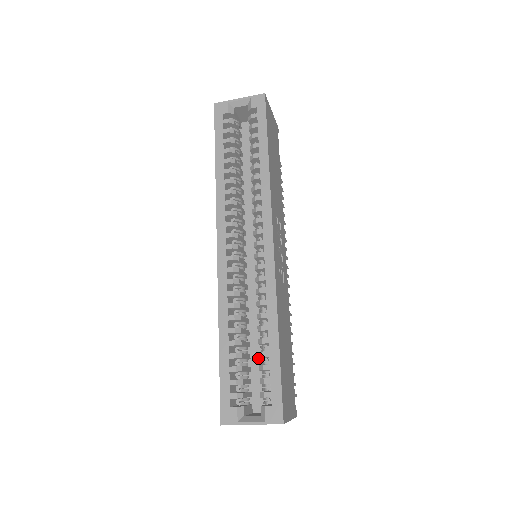
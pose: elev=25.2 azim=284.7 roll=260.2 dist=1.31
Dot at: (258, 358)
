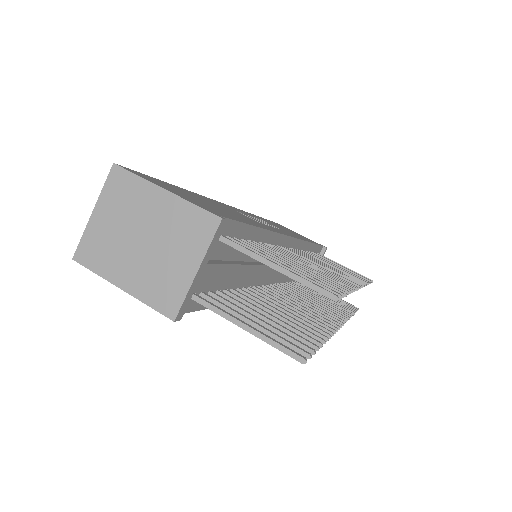
Dot at: occluded
